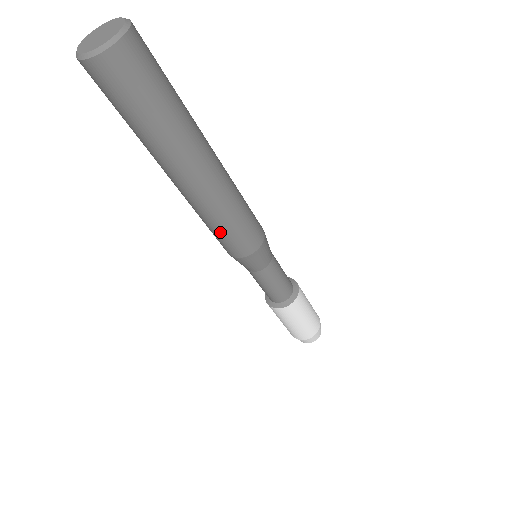
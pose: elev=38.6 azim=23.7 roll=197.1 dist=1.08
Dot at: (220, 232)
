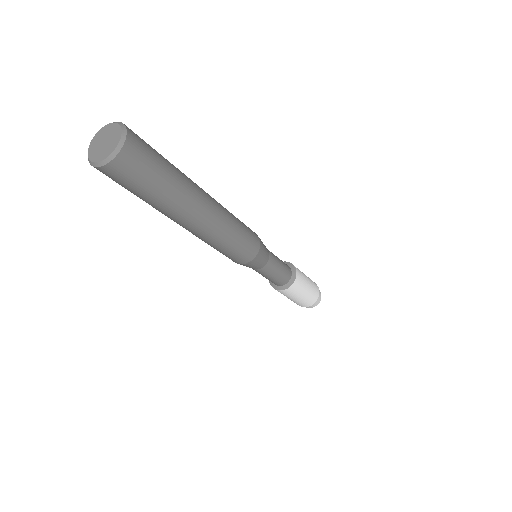
Dot at: (228, 250)
